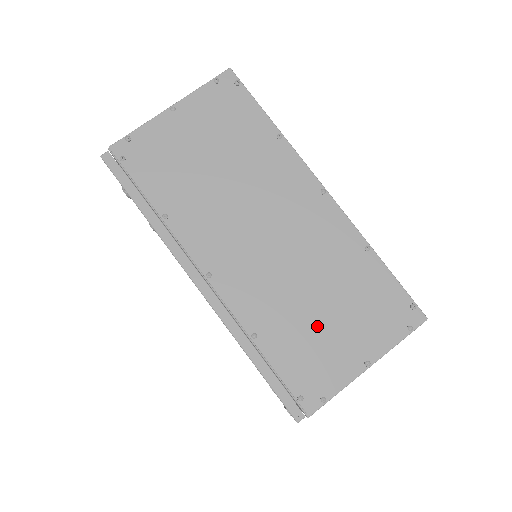
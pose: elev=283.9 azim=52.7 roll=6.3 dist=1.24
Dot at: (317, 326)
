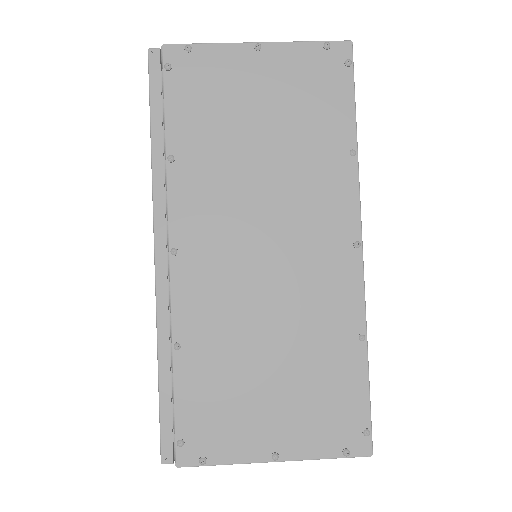
Dot at: (250, 382)
